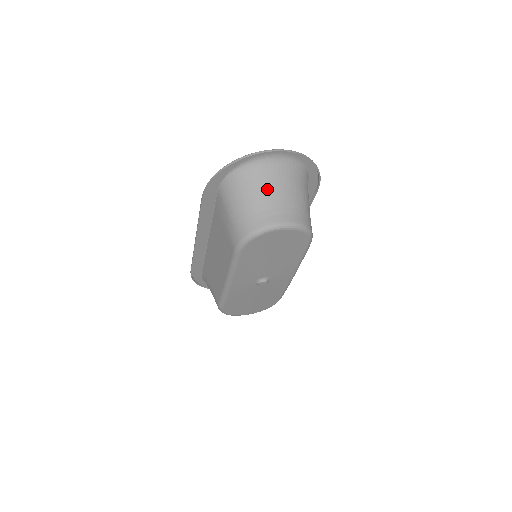
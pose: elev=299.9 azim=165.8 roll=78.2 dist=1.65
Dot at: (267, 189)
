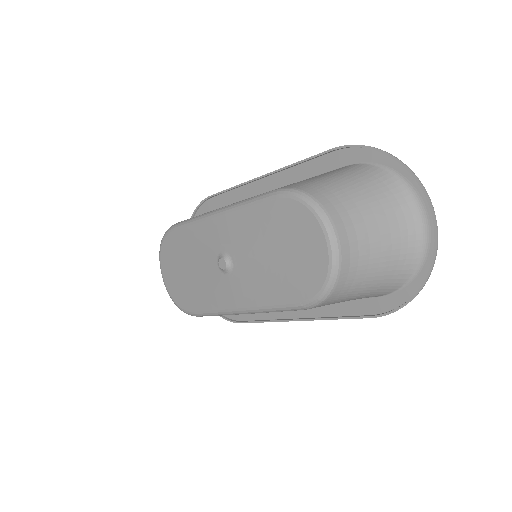
Dot at: (377, 215)
